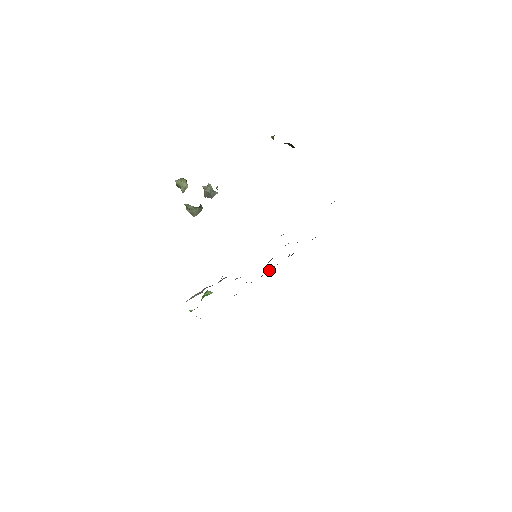
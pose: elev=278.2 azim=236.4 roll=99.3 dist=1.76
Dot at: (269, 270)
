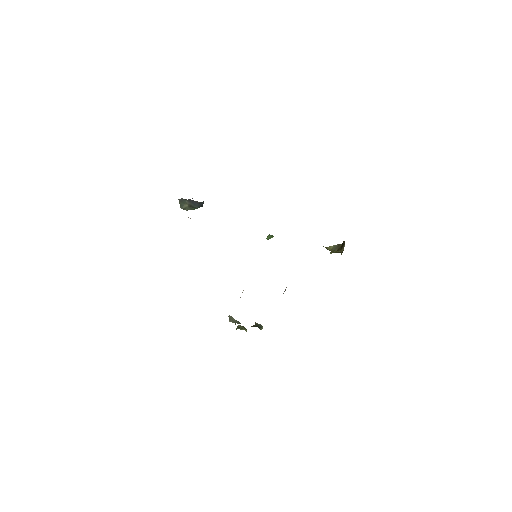
Dot at: occluded
